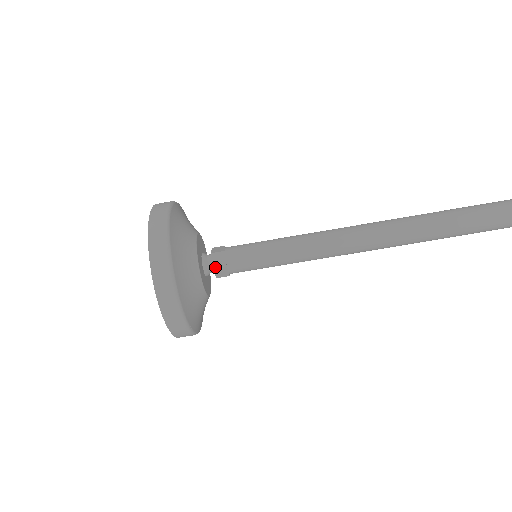
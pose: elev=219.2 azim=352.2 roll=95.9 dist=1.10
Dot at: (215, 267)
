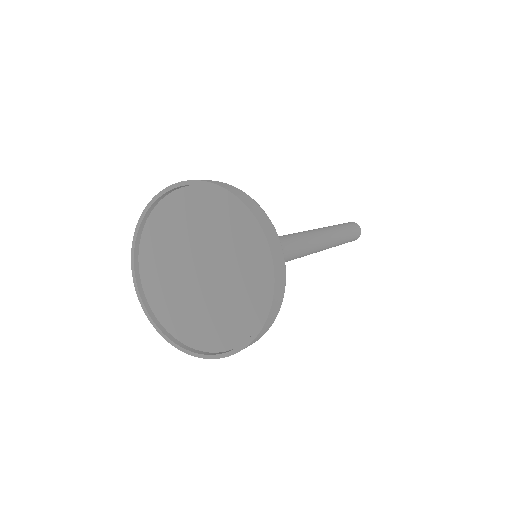
Dot at: occluded
